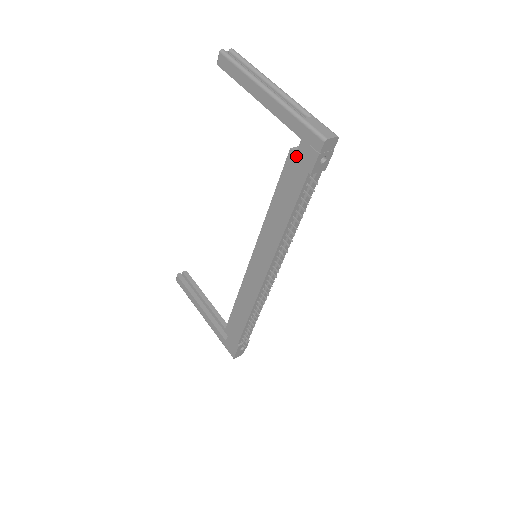
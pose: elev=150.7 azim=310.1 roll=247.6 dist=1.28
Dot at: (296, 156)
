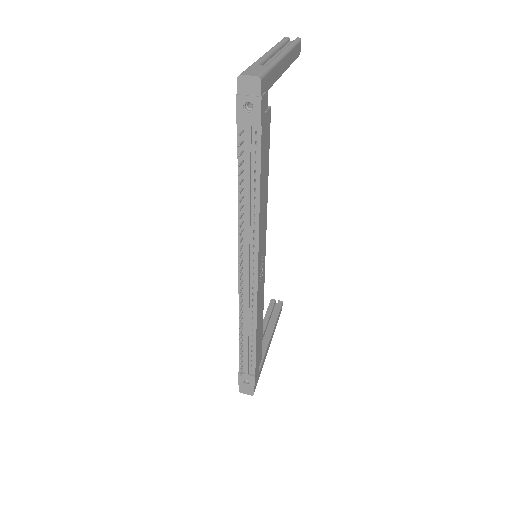
Dot at: occluded
